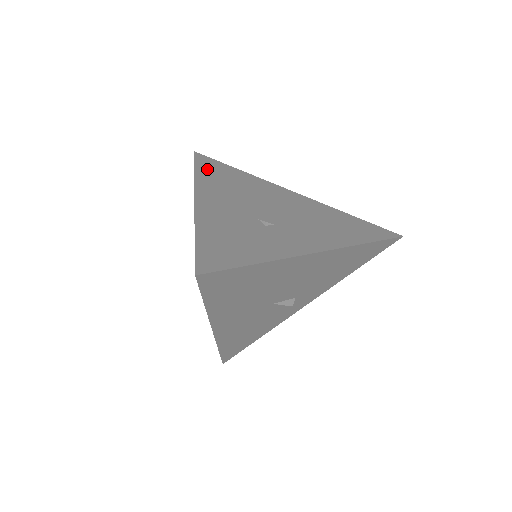
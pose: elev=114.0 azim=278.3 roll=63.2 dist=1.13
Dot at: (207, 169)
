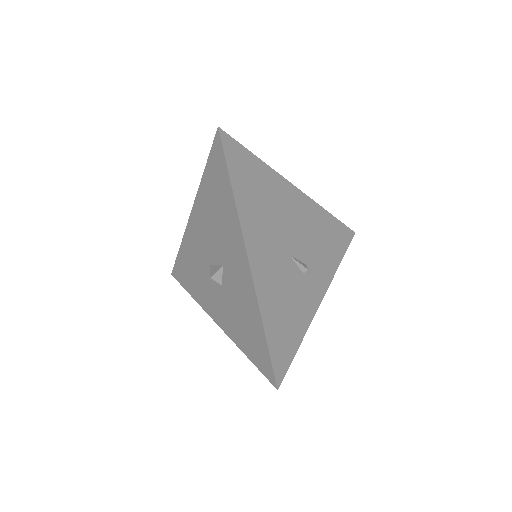
Dot at: occluded
